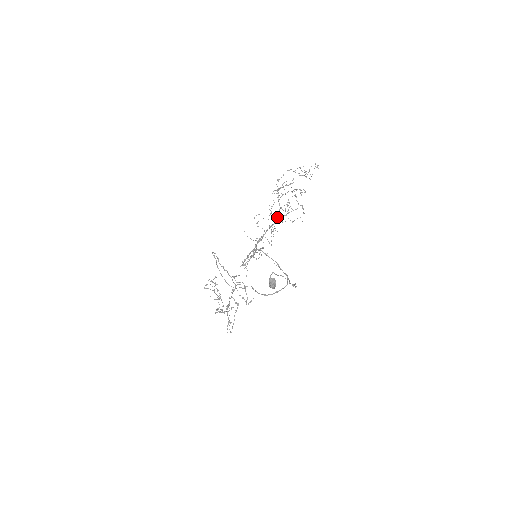
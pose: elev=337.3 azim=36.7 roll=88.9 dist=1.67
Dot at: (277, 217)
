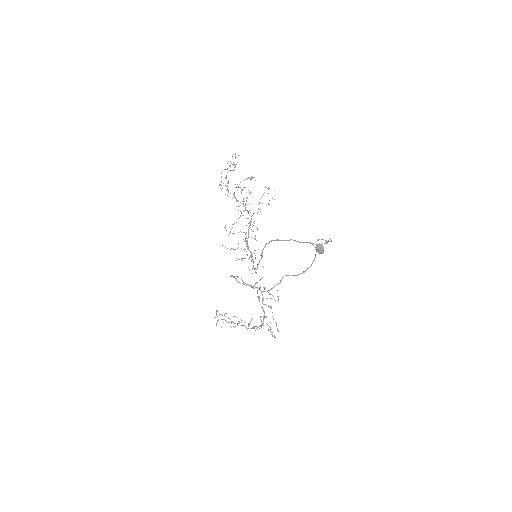
Dot at: (248, 212)
